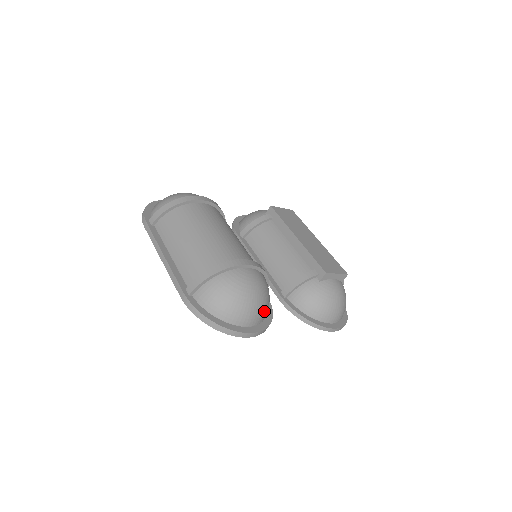
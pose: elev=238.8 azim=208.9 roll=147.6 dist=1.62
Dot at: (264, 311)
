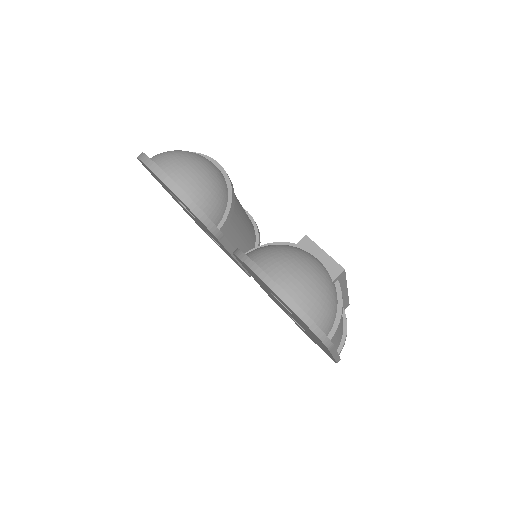
Dot at: (194, 180)
